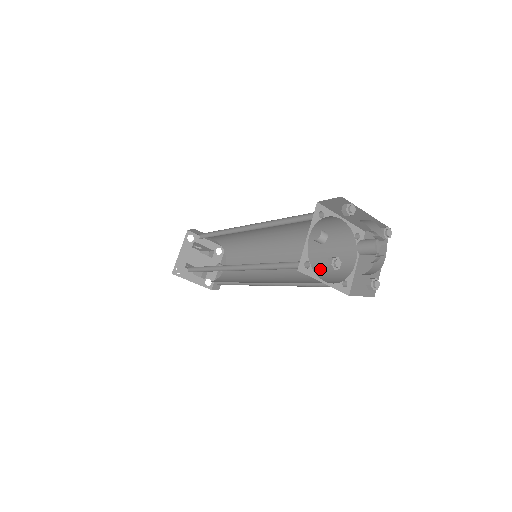
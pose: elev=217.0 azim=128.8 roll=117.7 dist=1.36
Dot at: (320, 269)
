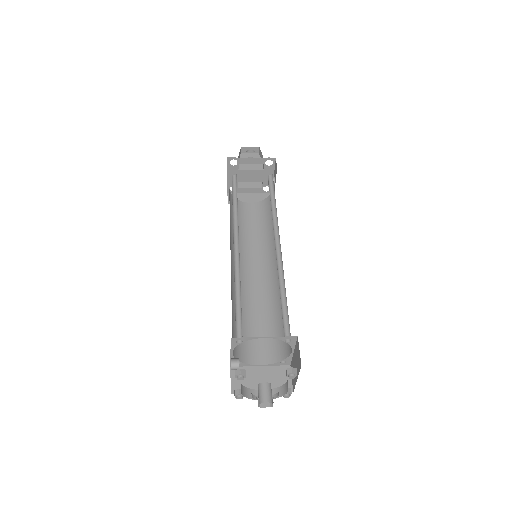
Dot at: occluded
